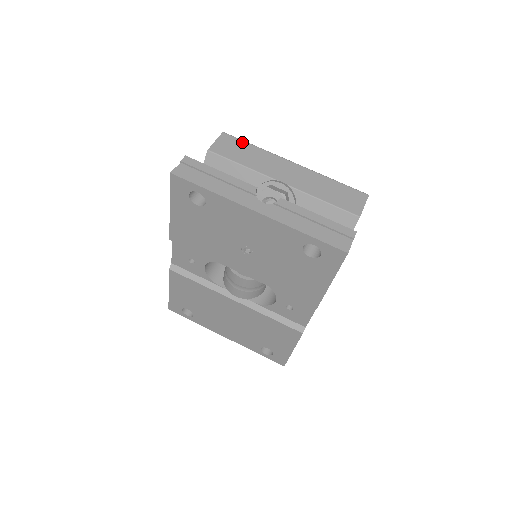
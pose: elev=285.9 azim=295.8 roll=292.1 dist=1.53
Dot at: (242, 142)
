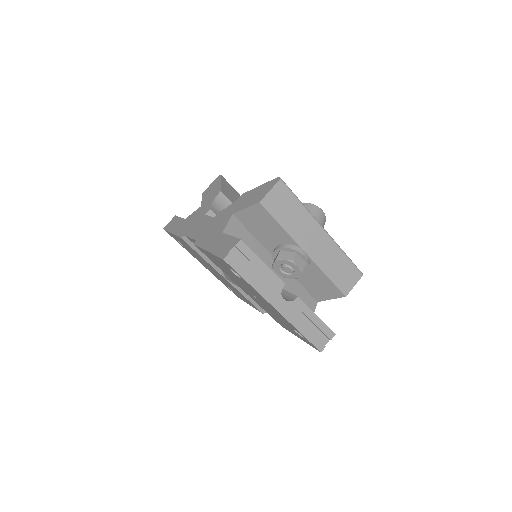
Dot at: (292, 196)
